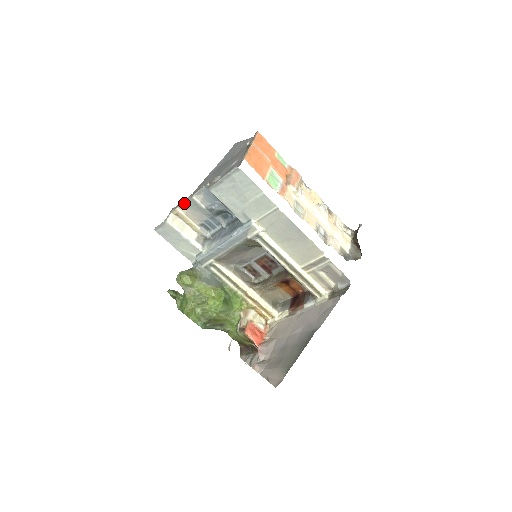
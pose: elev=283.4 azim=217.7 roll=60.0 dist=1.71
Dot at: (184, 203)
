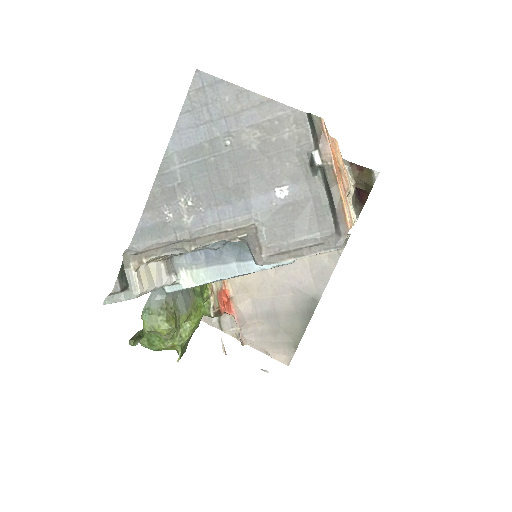
Dot at: (163, 255)
